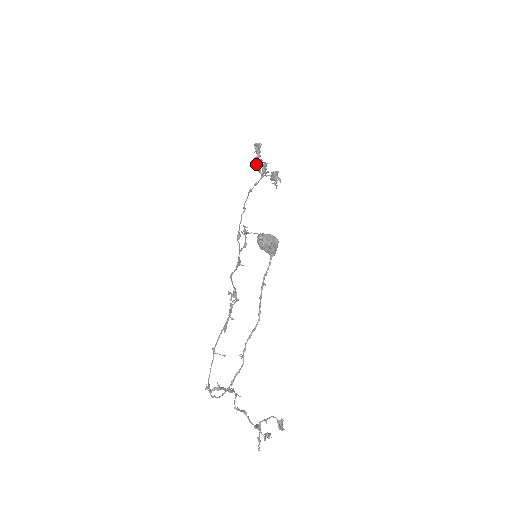
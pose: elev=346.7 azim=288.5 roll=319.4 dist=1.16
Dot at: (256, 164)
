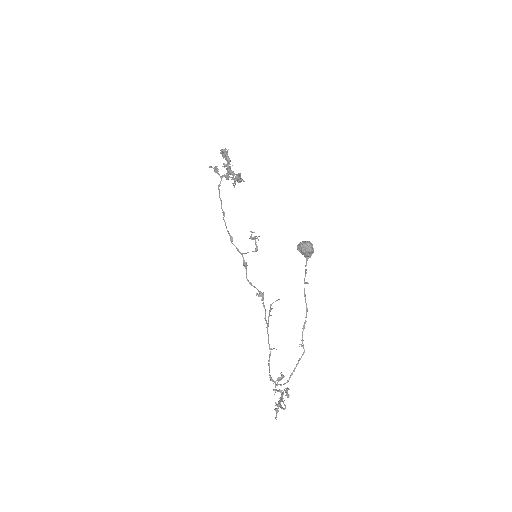
Dot at: (231, 170)
